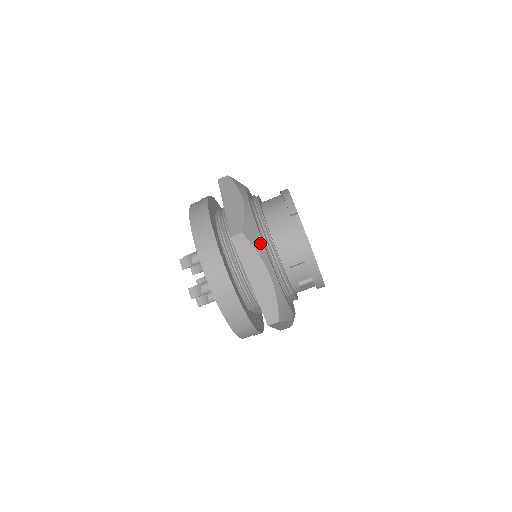
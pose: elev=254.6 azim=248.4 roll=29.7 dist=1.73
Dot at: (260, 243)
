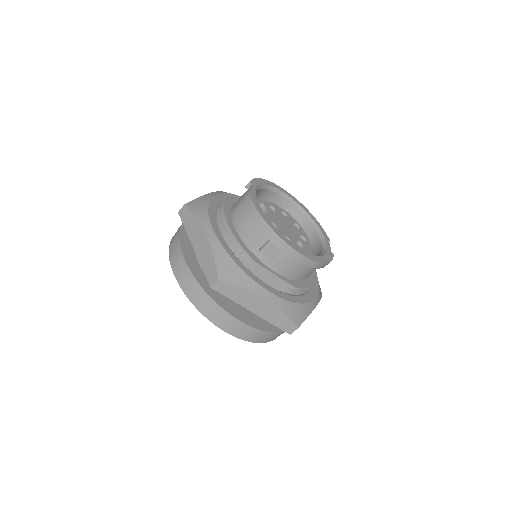
Dot at: (204, 211)
